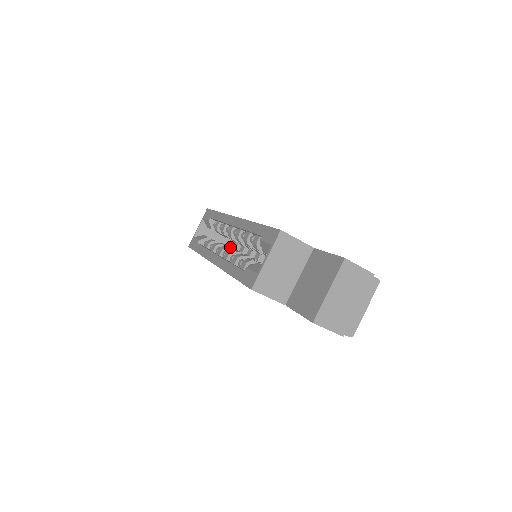
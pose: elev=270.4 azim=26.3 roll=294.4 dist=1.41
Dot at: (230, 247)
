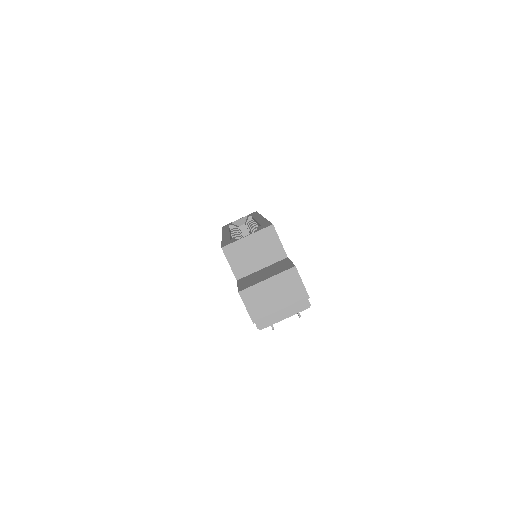
Dot at: occluded
